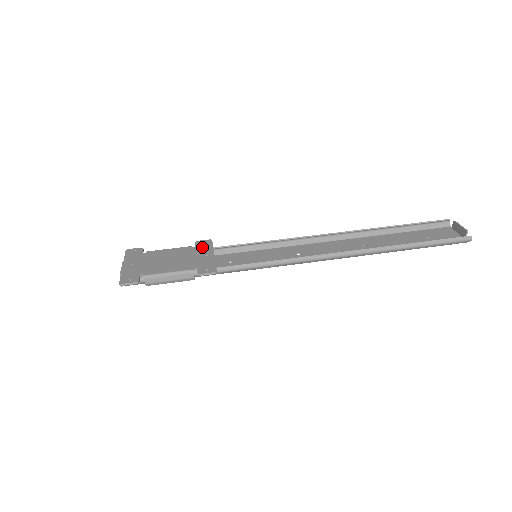
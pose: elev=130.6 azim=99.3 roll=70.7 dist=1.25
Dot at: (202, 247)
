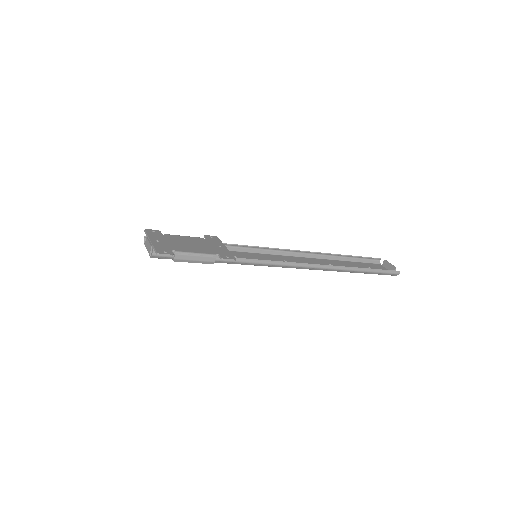
Dot at: (213, 240)
